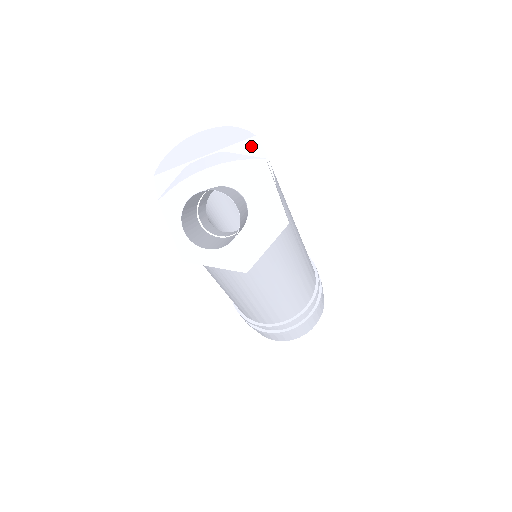
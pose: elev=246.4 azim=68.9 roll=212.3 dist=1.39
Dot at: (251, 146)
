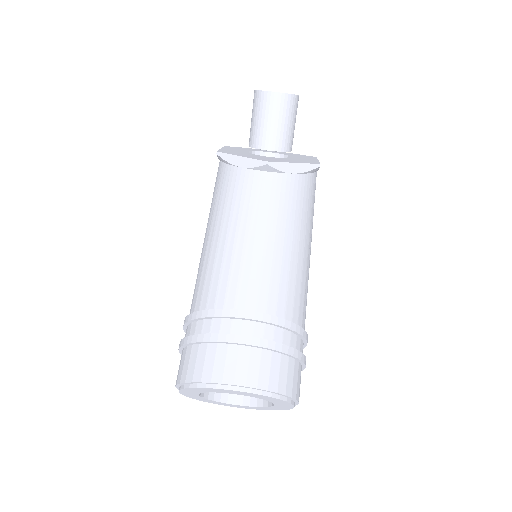
Dot at: occluded
